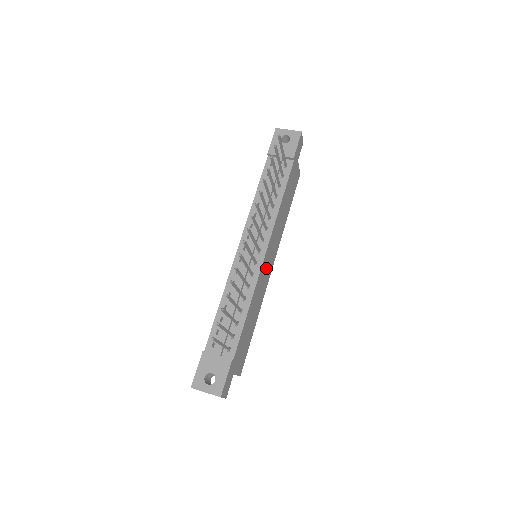
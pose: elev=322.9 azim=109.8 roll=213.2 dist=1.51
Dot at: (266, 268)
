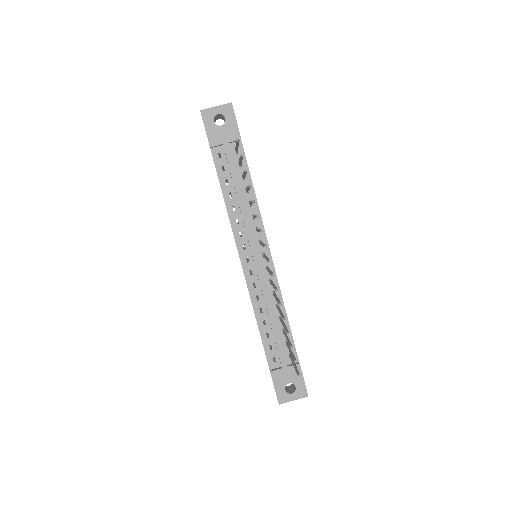
Dot at: occluded
